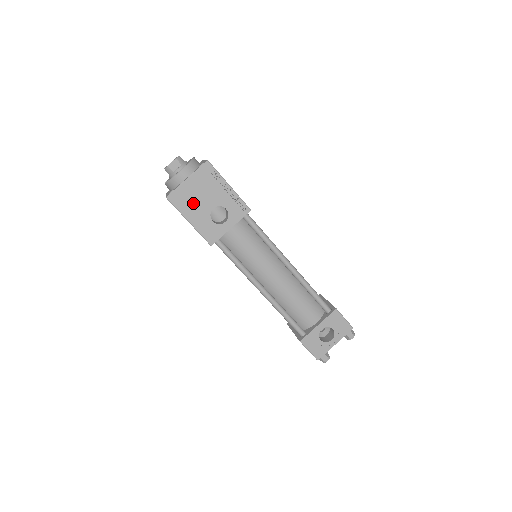
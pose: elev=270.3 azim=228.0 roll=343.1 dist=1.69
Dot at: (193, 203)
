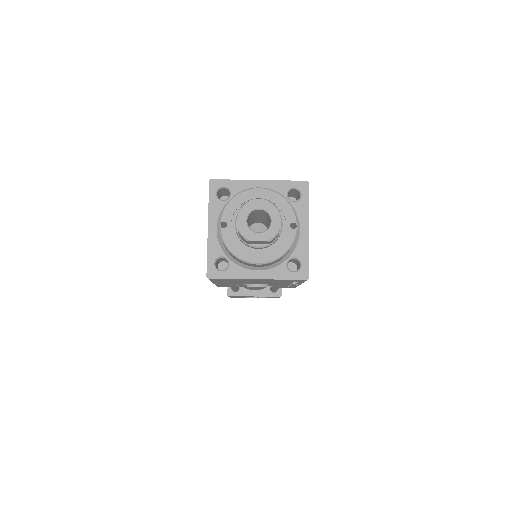
Dot at: (238, 282)
